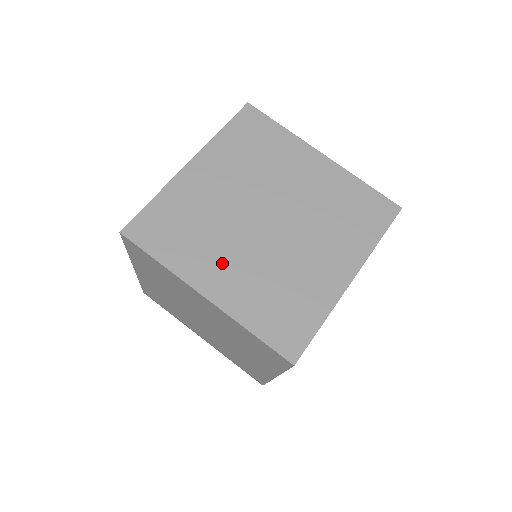
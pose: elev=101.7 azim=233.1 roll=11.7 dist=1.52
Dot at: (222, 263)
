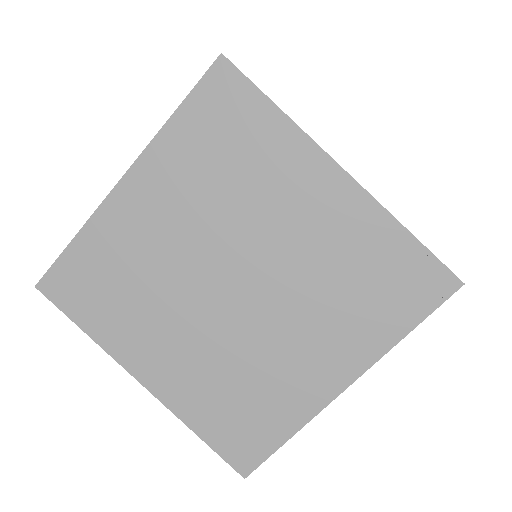
Dot at: (164, 343)
